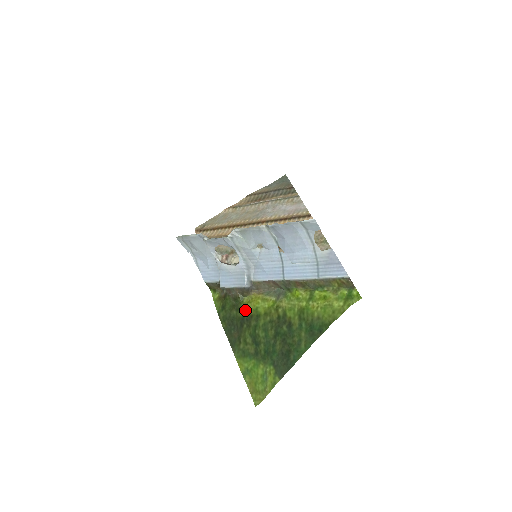
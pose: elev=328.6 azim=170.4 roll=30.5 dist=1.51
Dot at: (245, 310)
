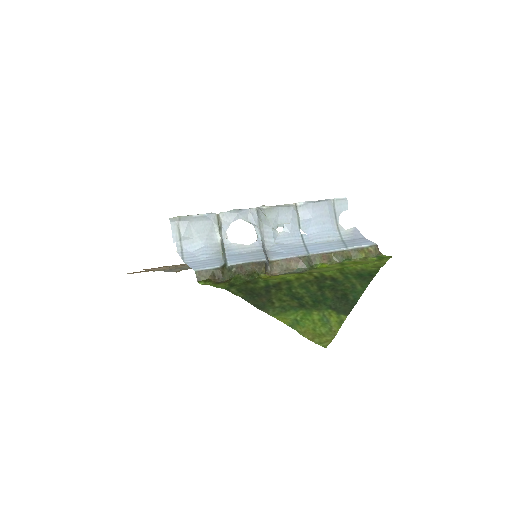
Dot at: (268, 280)
